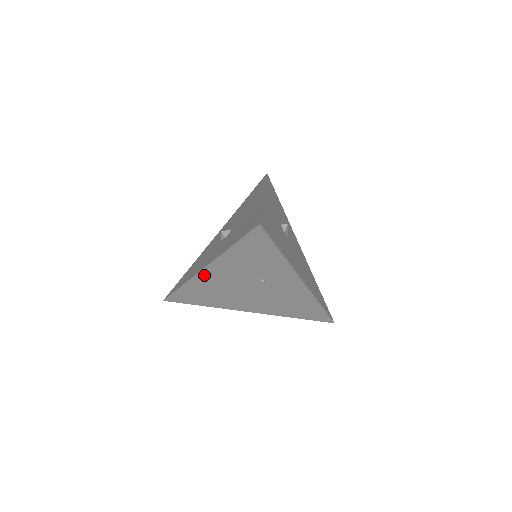
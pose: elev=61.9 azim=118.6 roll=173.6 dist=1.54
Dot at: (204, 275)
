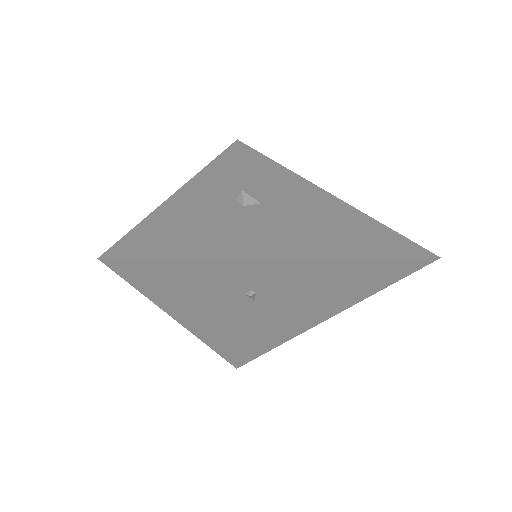
Dot at: (201, 331)
